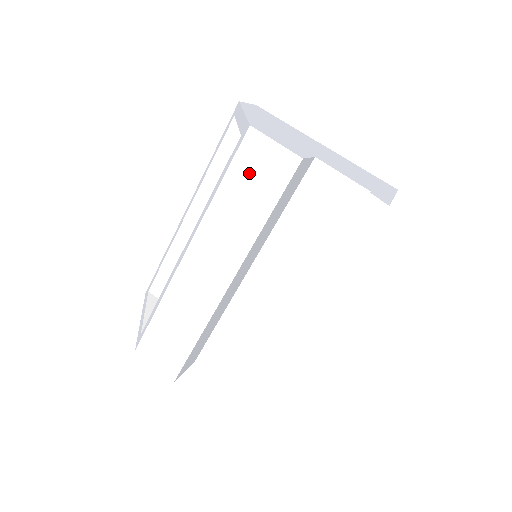
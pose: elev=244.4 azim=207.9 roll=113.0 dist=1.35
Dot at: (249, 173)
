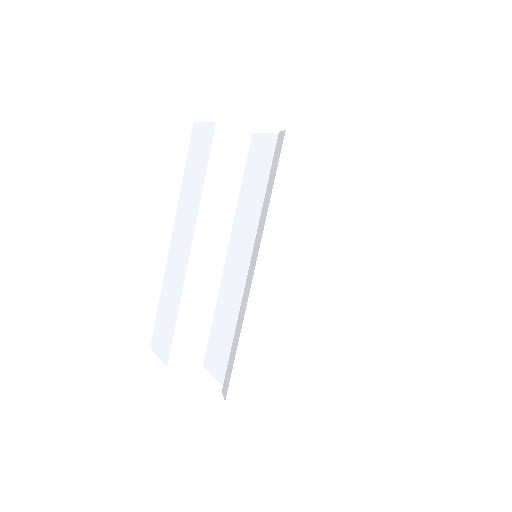
Dot at: (195, 154)
